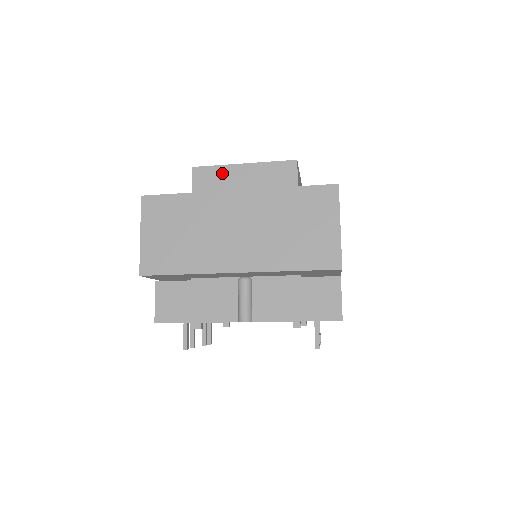
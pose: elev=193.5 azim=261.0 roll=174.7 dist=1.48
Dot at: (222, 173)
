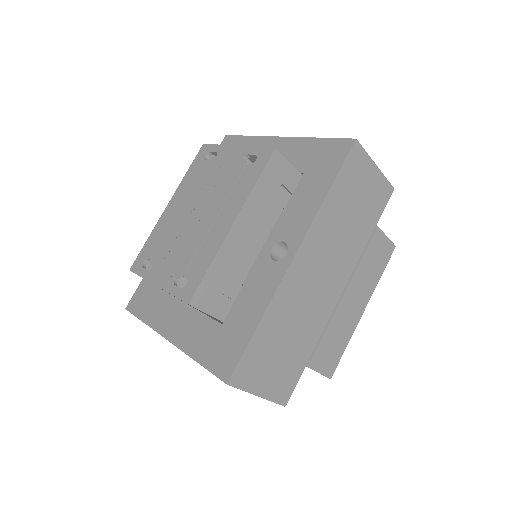
Dot at: occluded
